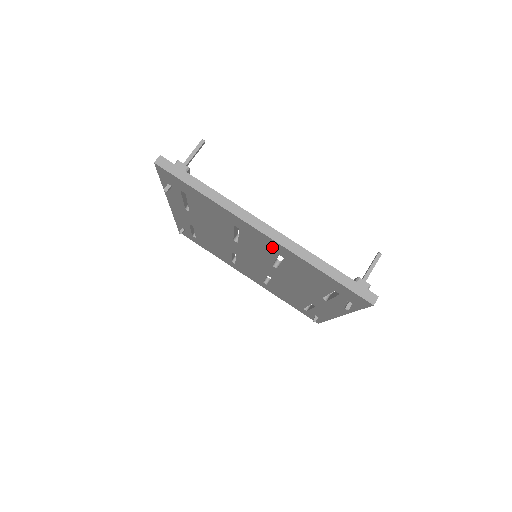
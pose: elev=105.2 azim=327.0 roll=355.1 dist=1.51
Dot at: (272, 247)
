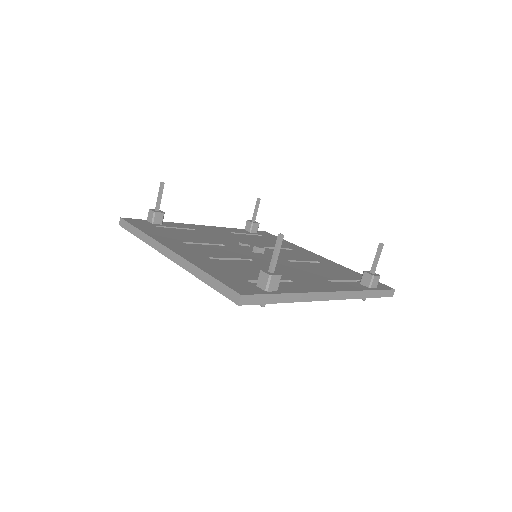
Dot at: occluded
